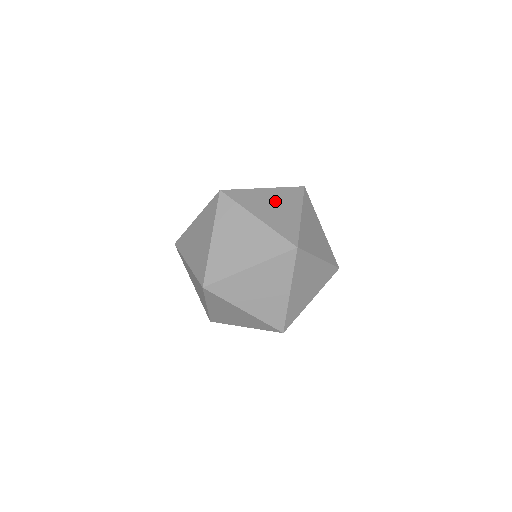
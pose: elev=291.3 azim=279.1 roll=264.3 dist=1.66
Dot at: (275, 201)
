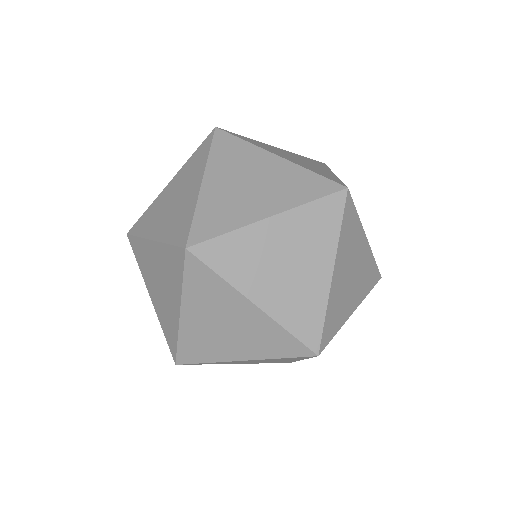
Dot at: (288, 250)
